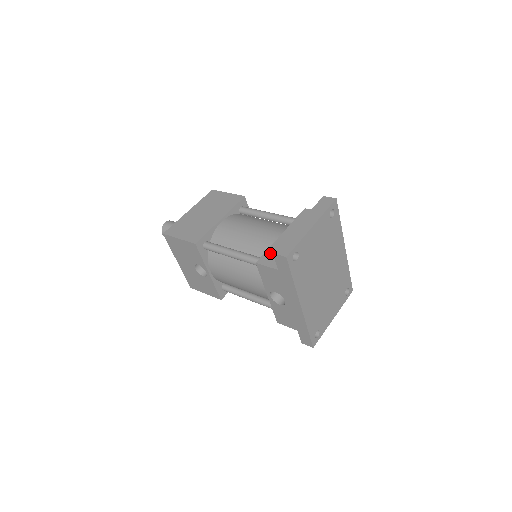
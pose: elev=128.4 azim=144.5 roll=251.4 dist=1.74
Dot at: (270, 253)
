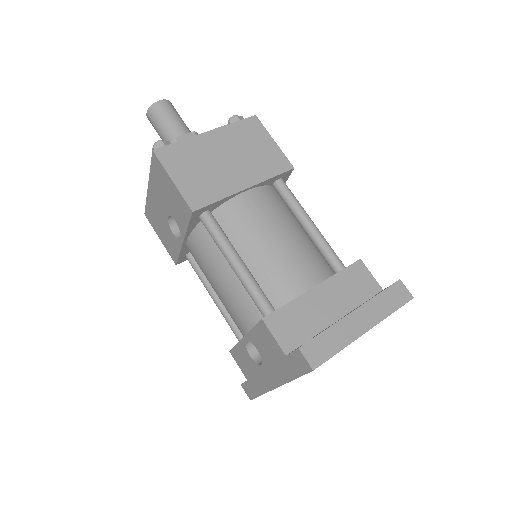
Dot at: (287, 314)
